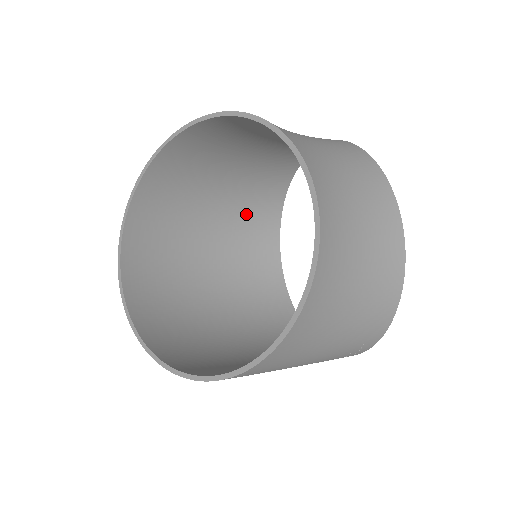
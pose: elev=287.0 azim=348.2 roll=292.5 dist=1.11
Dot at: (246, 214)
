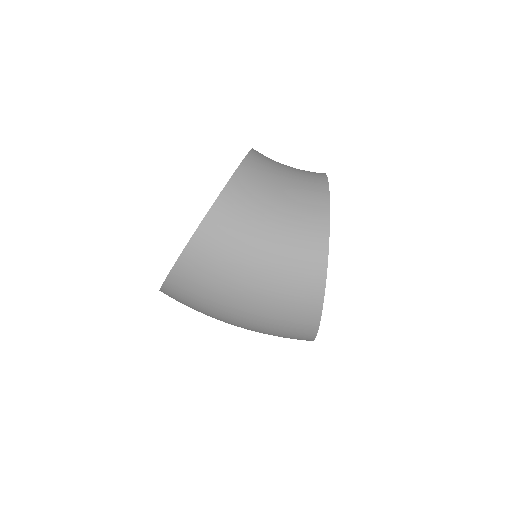
Dot at: occluded
